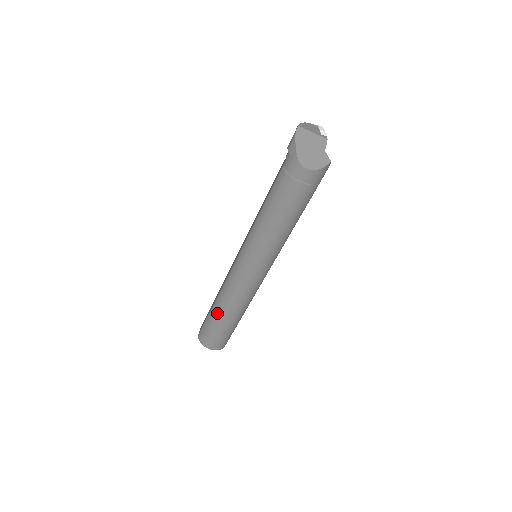
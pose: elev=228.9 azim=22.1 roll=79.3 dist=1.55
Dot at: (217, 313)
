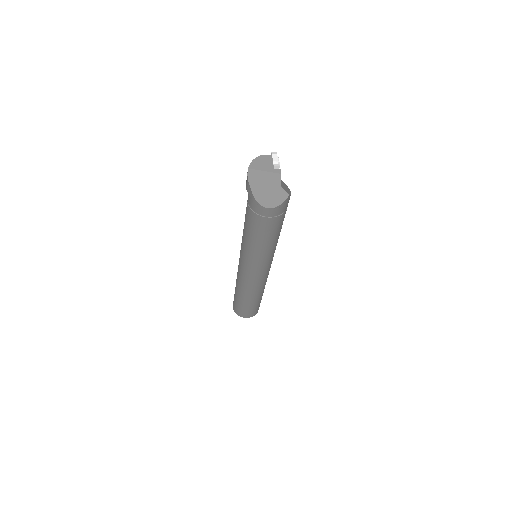
Dot at: (239, 297)
